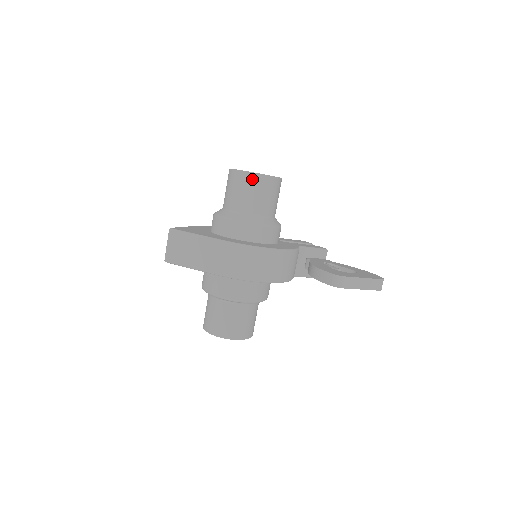
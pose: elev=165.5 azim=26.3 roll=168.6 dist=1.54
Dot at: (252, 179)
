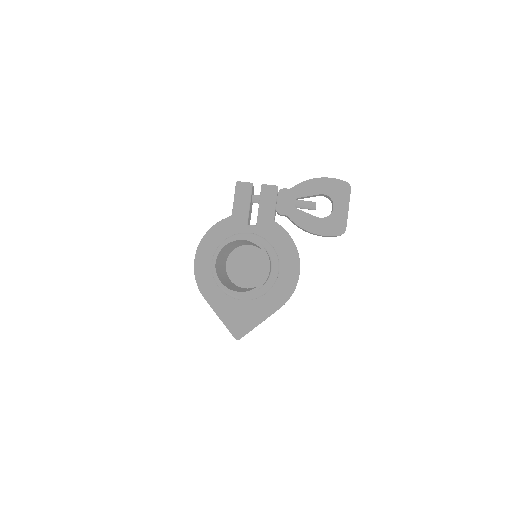
Dot at: occluded
